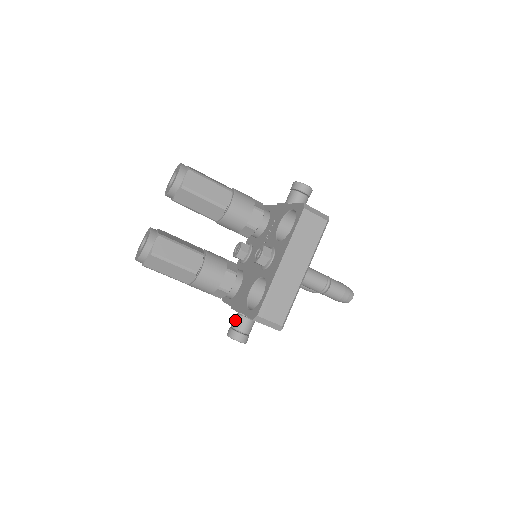
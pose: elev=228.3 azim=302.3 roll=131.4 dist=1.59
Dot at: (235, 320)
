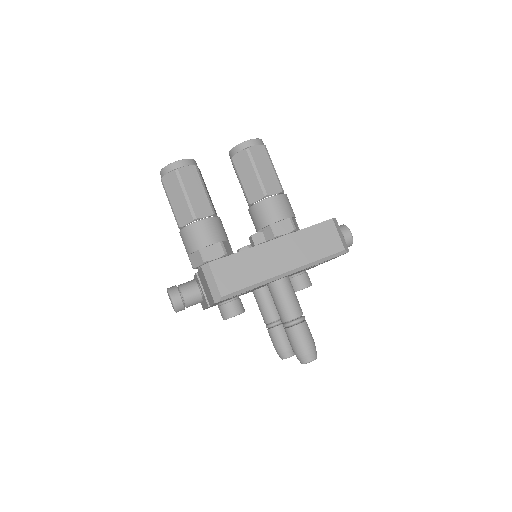
Dot at: occluded
